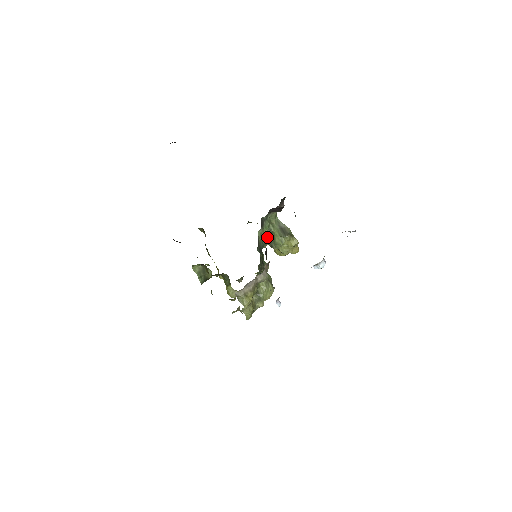
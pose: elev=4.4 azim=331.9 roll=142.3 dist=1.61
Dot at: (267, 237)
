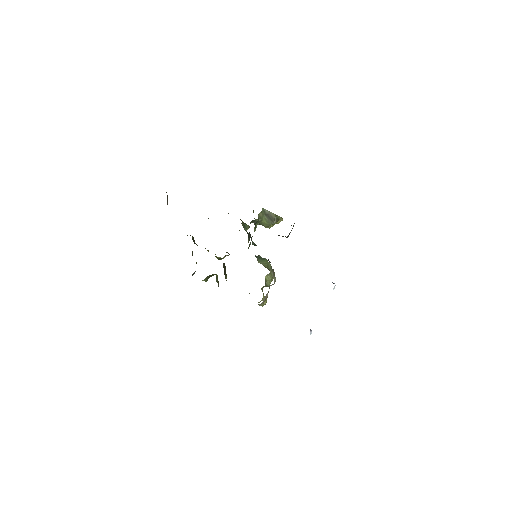
Dot at: (252, 220)
